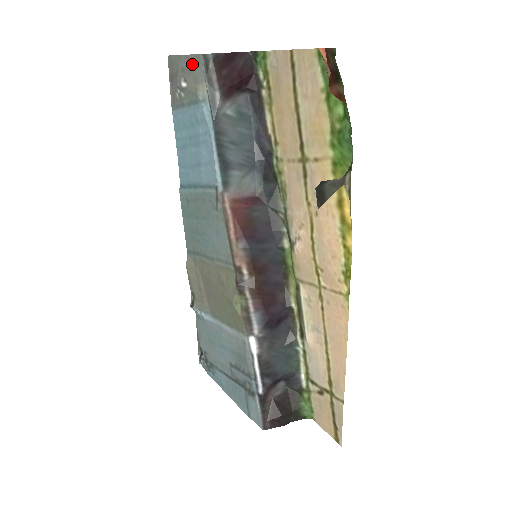
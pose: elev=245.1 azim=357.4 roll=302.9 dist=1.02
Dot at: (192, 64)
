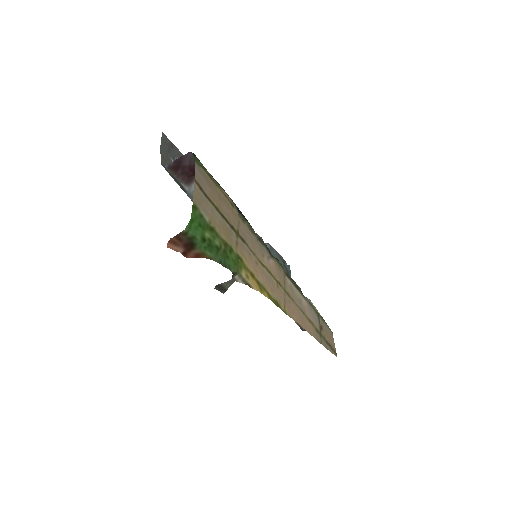
Dot at: (165, 161)
